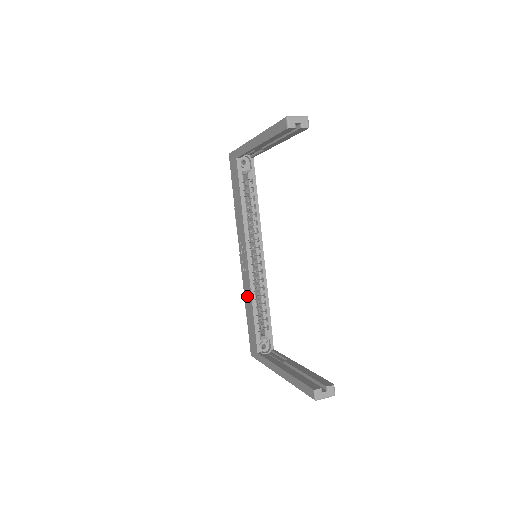
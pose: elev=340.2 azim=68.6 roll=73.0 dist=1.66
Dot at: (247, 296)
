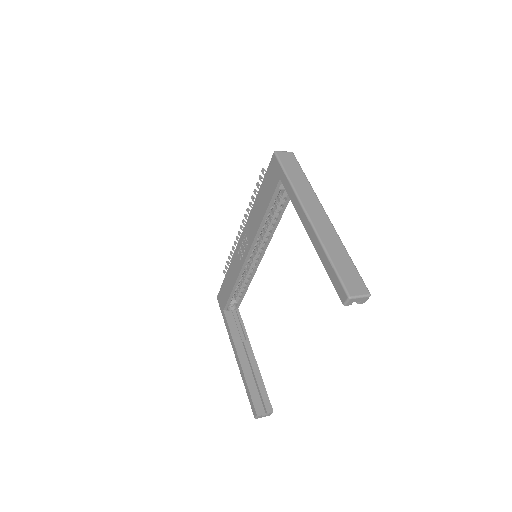
Dot at: (233, 271)
